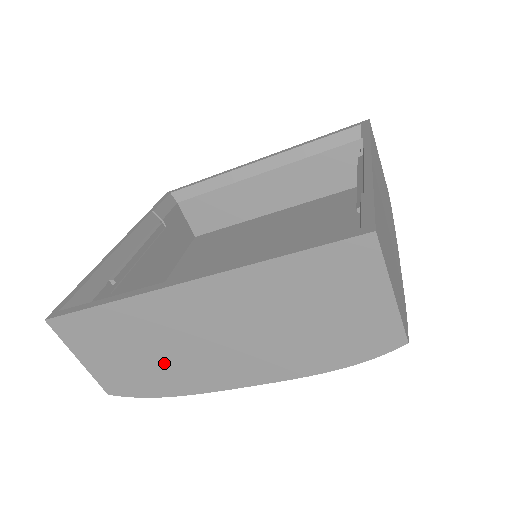
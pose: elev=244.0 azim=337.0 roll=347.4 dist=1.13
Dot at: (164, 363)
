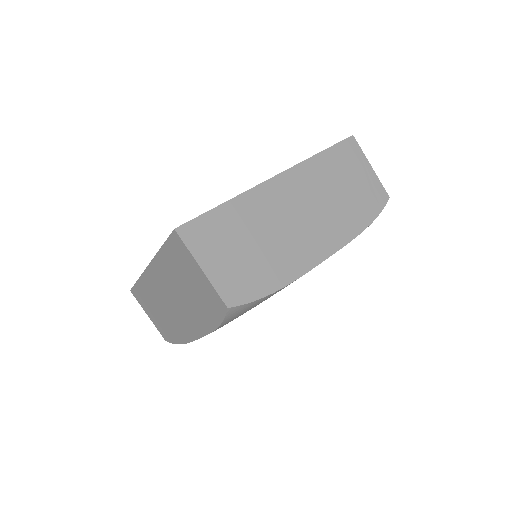
Dot at: (168, 319)
